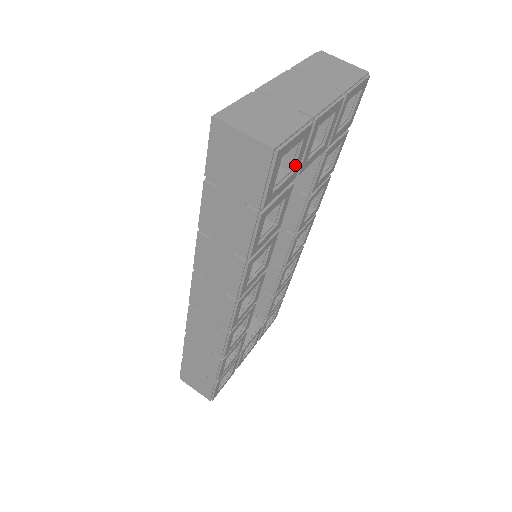
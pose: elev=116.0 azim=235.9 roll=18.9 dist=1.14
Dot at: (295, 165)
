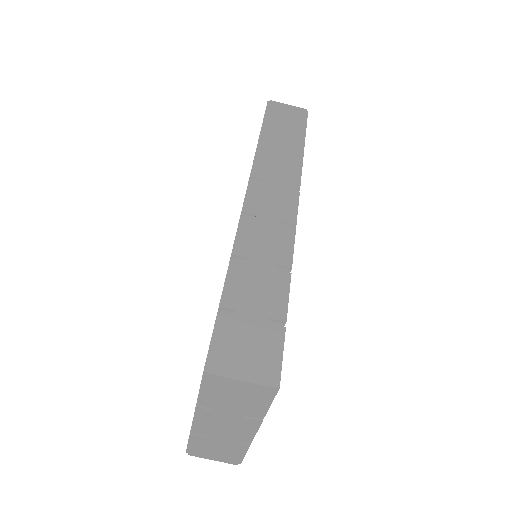
Dot at: occluded
